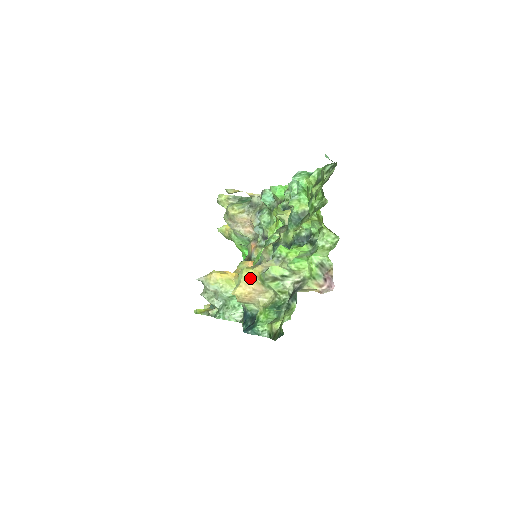
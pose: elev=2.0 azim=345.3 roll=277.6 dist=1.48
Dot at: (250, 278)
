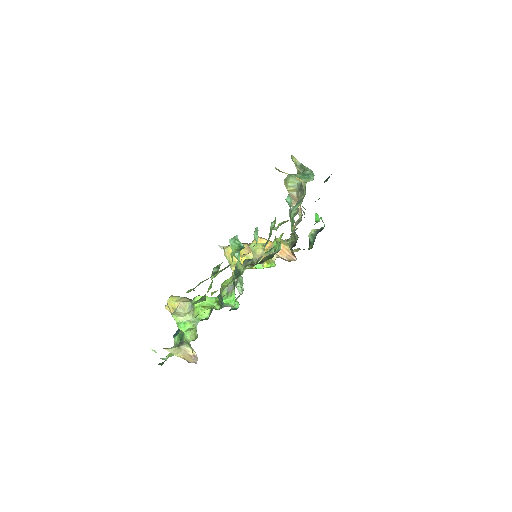
Dot at: (171, 307)
